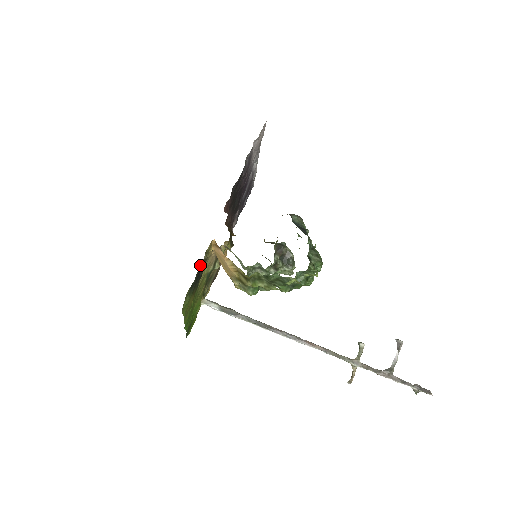
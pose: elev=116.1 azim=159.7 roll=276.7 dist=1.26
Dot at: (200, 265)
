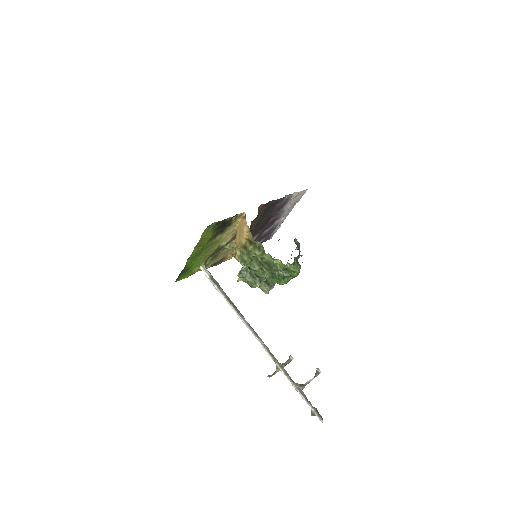
Dot at: (230, 217)
